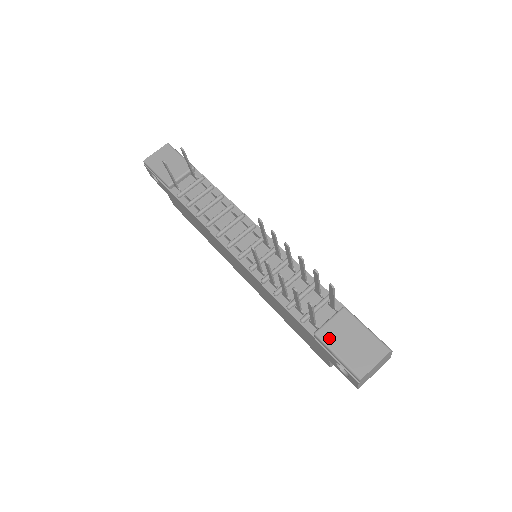
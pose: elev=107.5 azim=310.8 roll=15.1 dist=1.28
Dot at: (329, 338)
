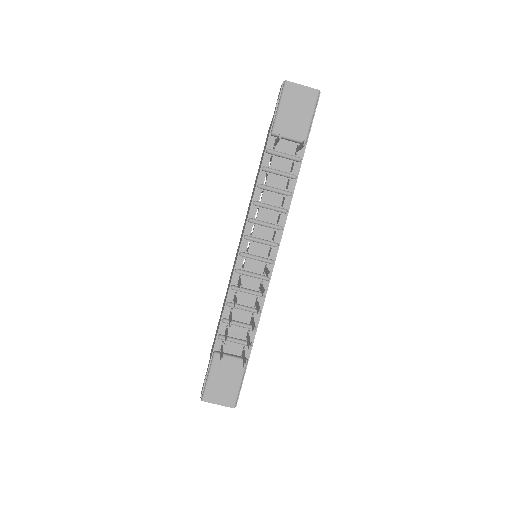
Dot at: (217, 365)
